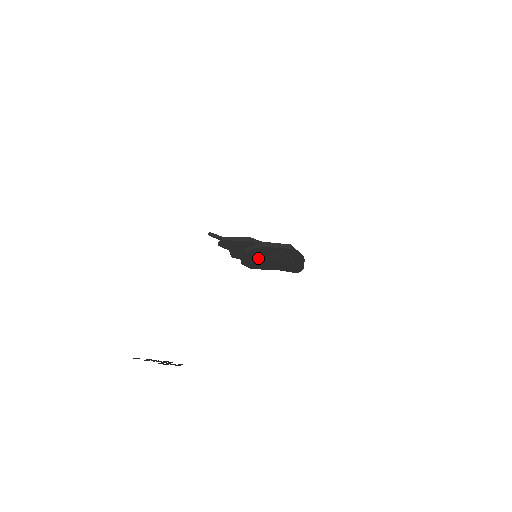
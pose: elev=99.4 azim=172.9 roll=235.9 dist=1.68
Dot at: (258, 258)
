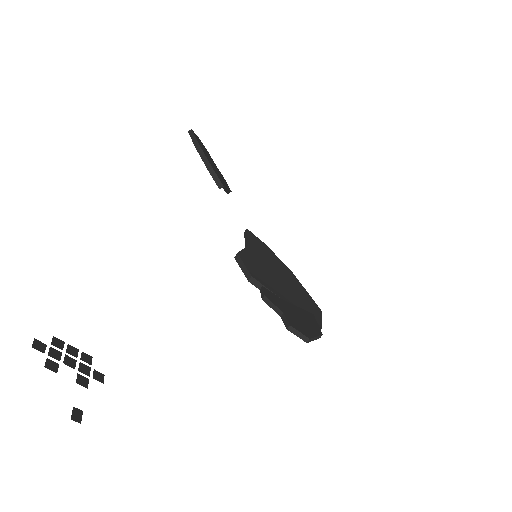
Dot at: occluded
